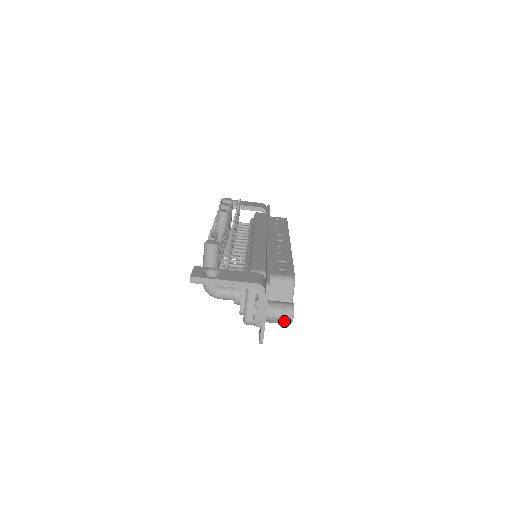
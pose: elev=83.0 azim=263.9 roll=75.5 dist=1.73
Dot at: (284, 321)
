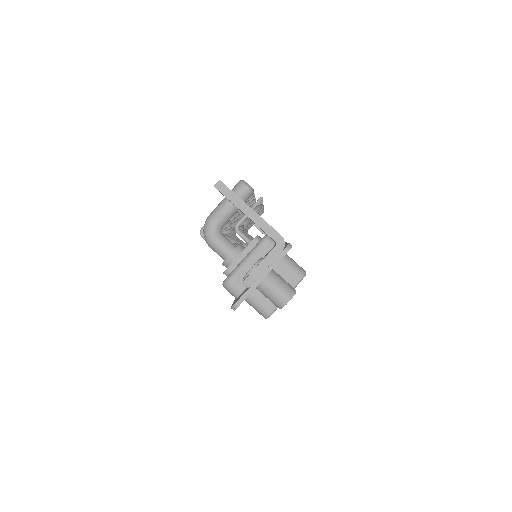
Dot at: (276, 299)
